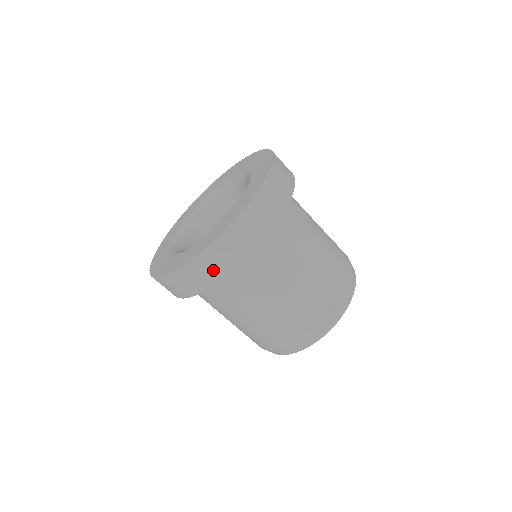
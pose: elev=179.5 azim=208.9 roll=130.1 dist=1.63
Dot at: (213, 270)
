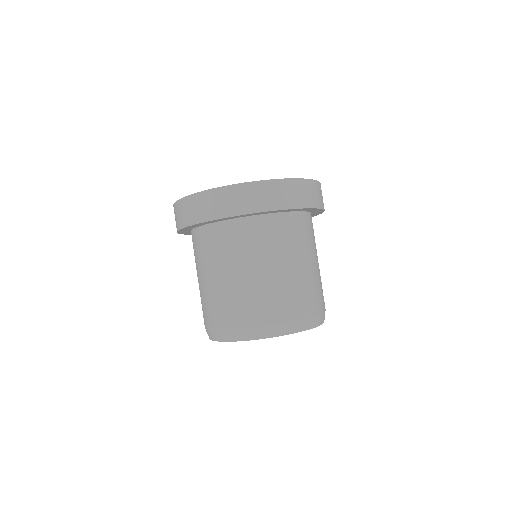
Dot at: (198, 211)
